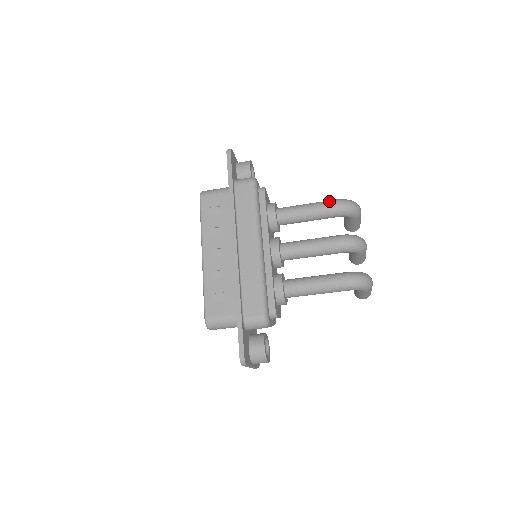
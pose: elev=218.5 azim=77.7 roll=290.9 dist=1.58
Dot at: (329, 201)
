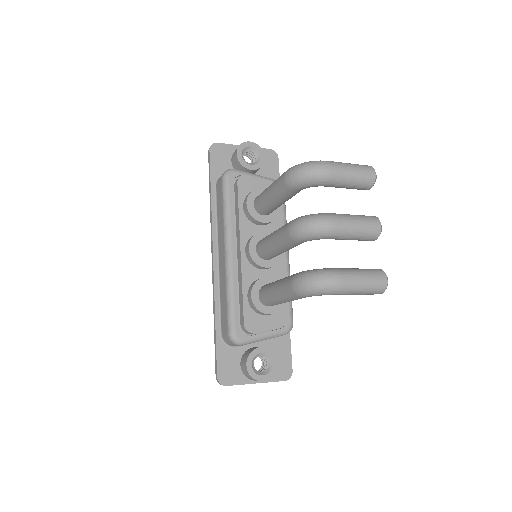
Dot at: (282, 174)
